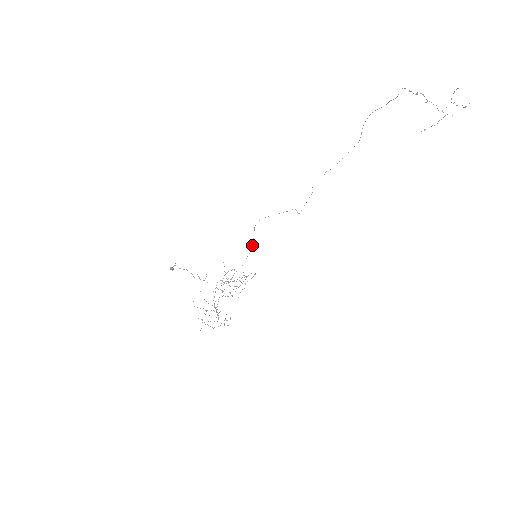
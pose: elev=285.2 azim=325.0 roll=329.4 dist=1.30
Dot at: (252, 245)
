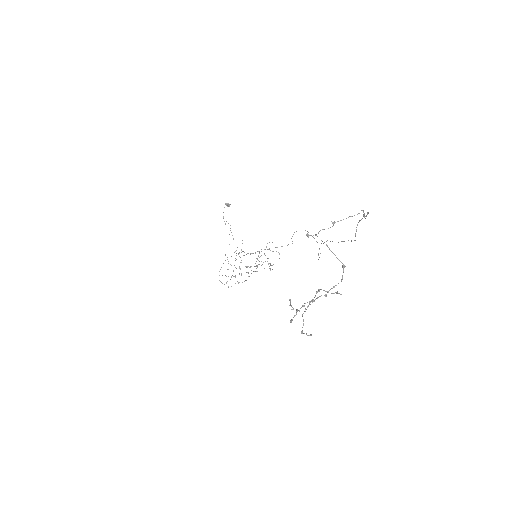
Dot at: (282, 246)
